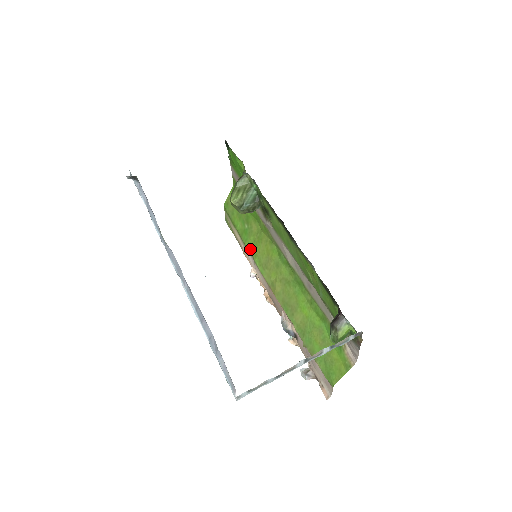
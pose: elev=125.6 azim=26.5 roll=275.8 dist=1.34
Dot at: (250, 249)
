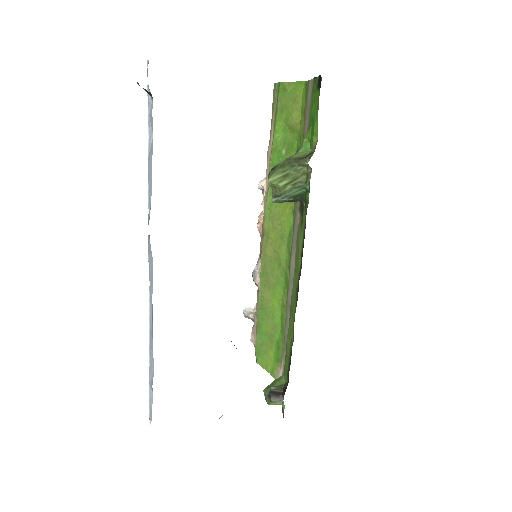
Dot at: occluded
